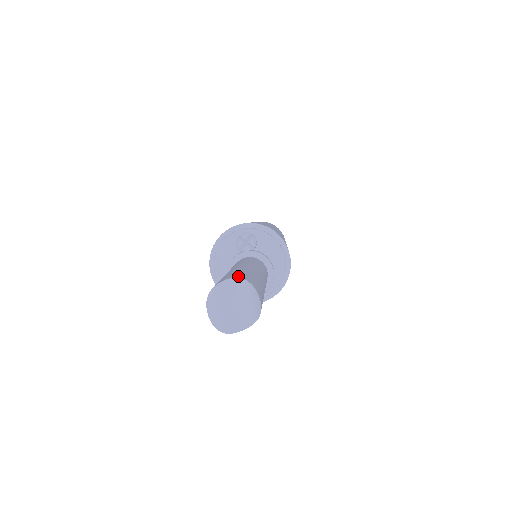
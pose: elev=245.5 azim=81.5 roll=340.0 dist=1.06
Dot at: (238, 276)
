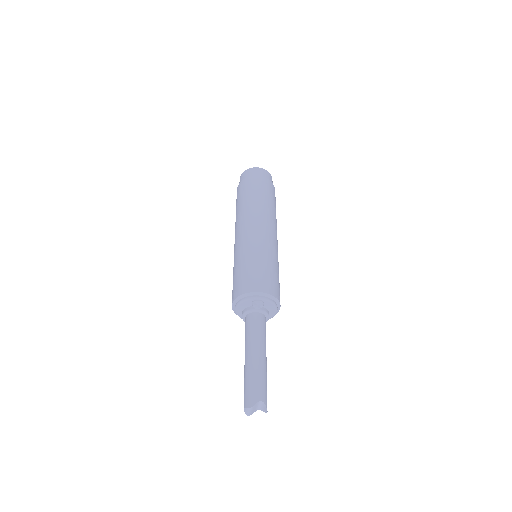
Dot at: (260, 397)
